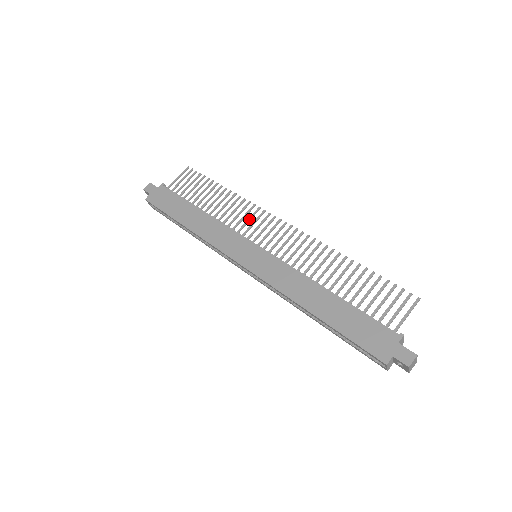
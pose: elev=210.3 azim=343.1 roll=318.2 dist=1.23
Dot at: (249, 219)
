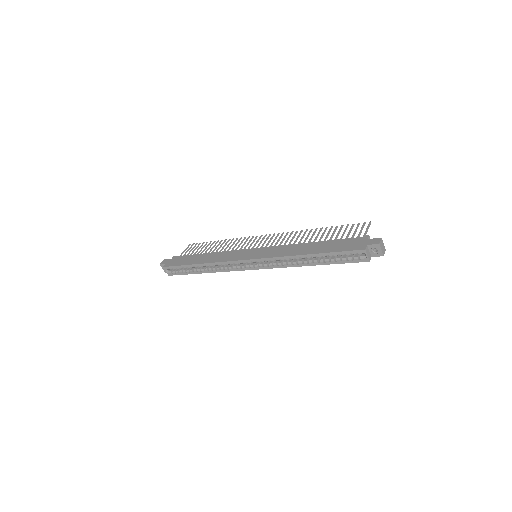
Dot at: (244, 243)
